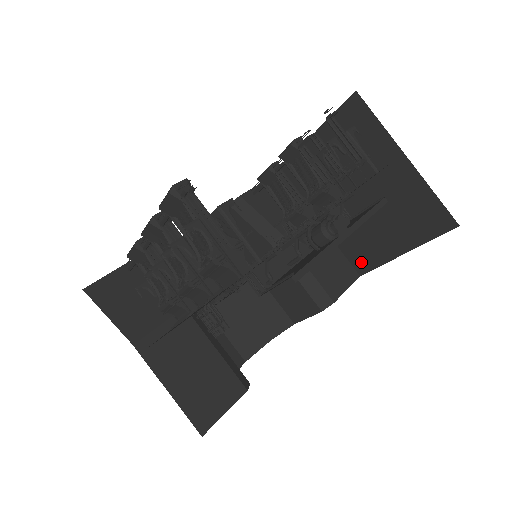
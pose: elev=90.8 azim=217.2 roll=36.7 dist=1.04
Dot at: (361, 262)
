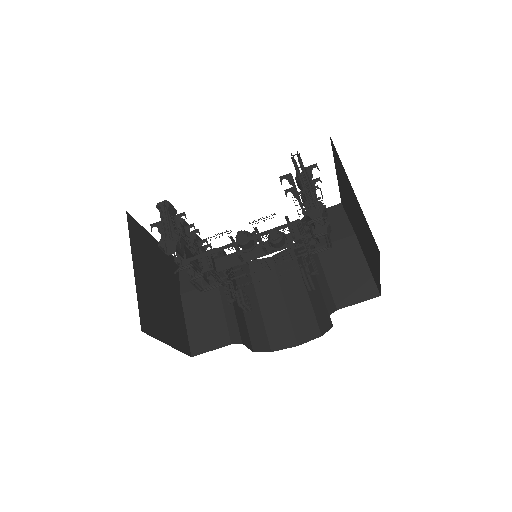
Dot at: (376, 282)
